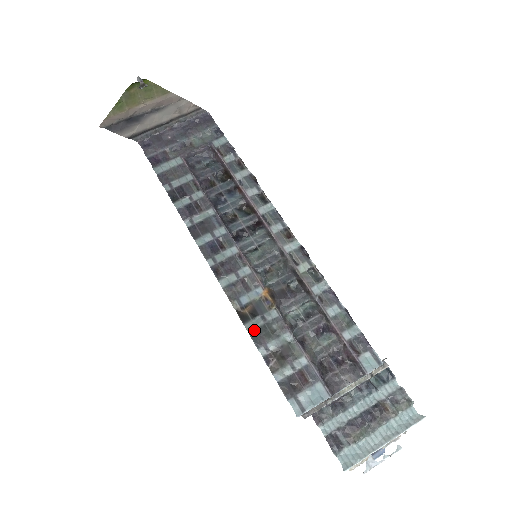
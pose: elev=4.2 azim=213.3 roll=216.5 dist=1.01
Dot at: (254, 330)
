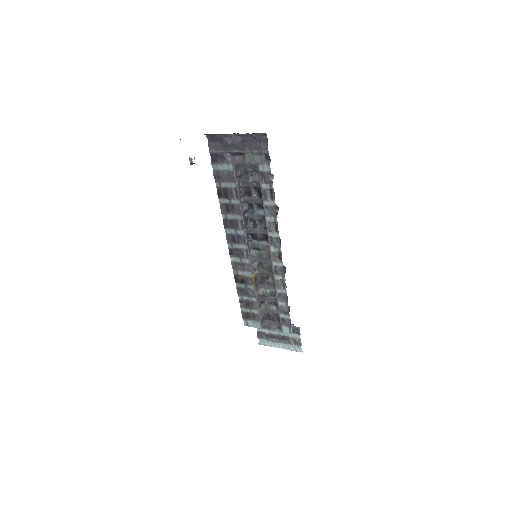
Dot at: (239, 288)
